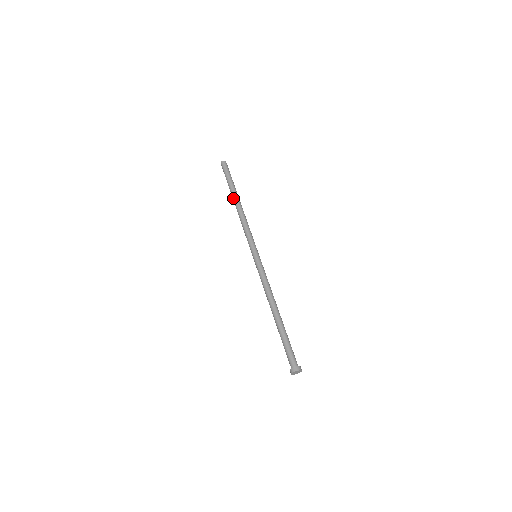
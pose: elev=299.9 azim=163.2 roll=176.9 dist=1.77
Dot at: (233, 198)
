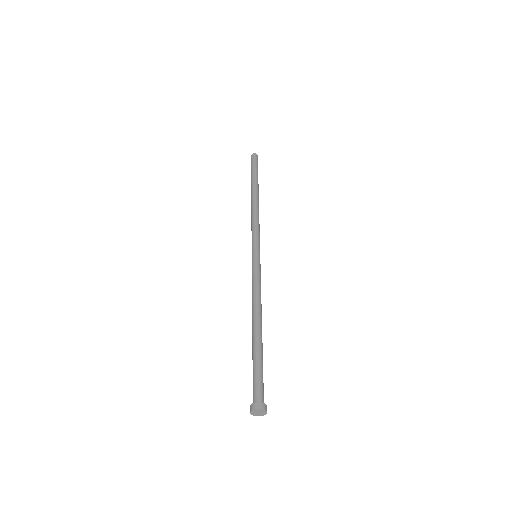
Dot at: occluded
